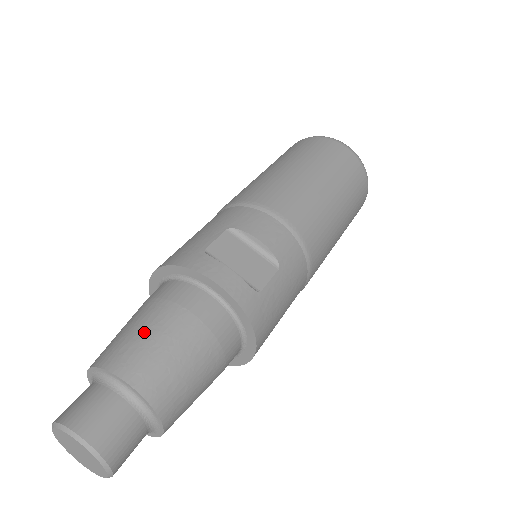
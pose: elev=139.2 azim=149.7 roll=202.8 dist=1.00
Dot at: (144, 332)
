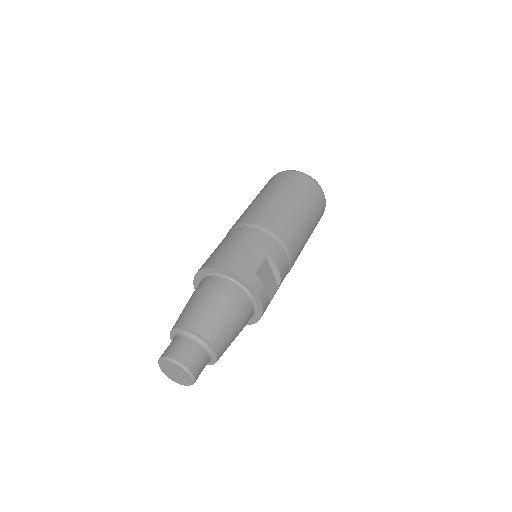
Dot at: (222, 319)
